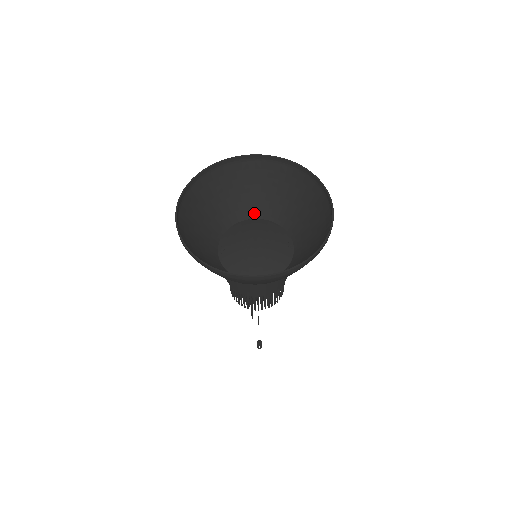
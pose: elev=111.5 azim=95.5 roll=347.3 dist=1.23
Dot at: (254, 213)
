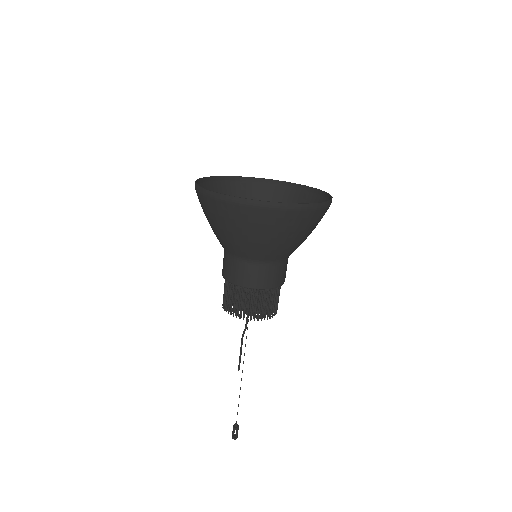
Dot at: occluded
